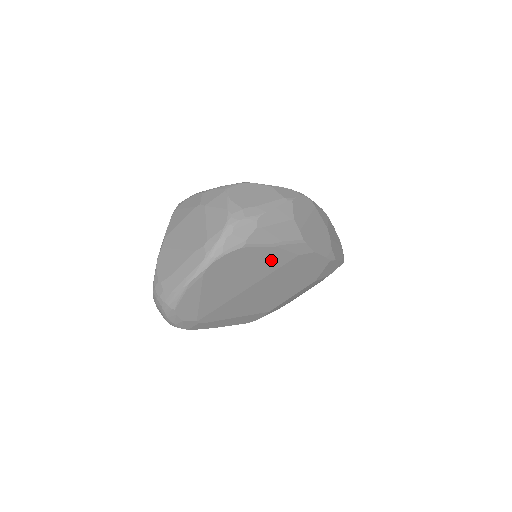
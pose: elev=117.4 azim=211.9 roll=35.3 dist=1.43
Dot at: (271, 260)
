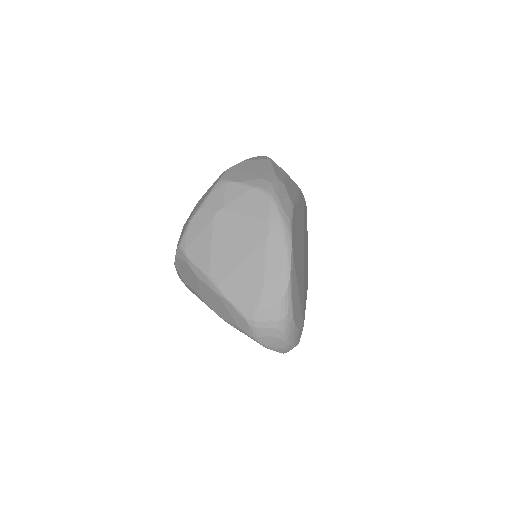
Dot at: (301, 218)
